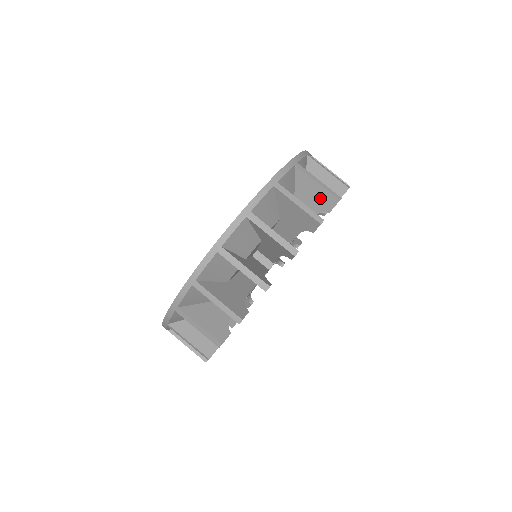
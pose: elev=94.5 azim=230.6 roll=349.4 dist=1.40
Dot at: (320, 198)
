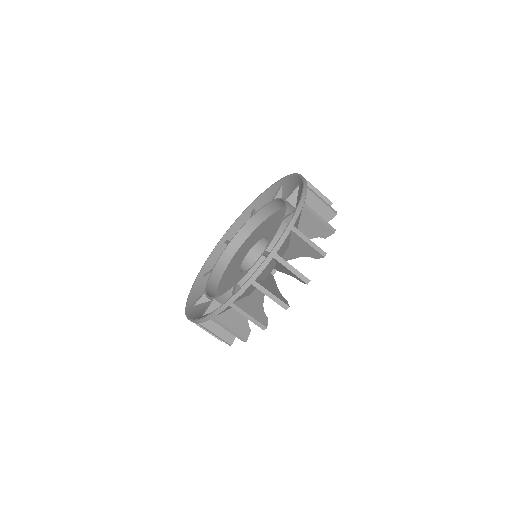
Dot at: occluded
